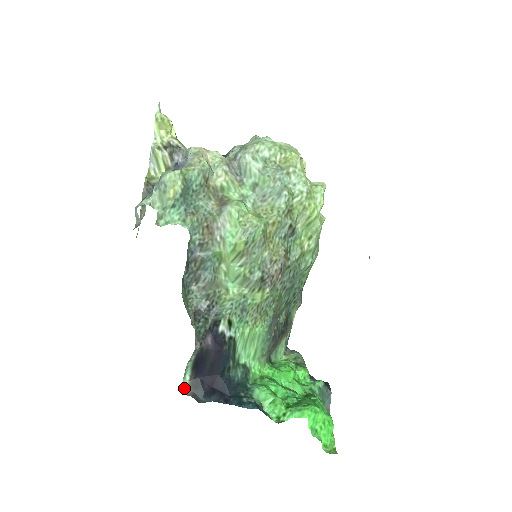
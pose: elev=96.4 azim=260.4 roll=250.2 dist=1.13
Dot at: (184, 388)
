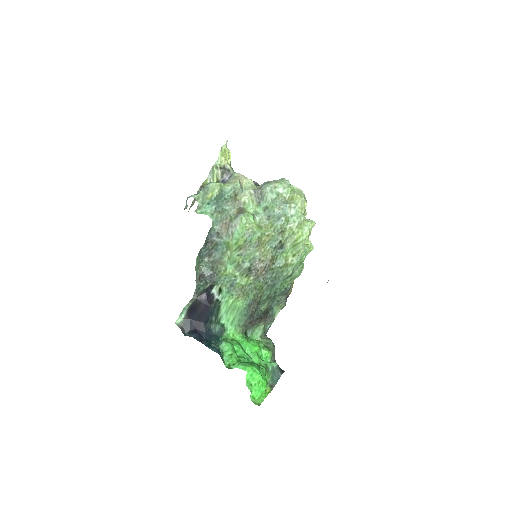
Dot at: (178, 322)
